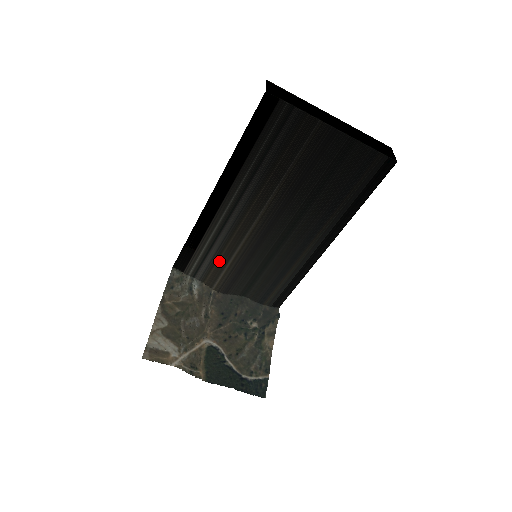
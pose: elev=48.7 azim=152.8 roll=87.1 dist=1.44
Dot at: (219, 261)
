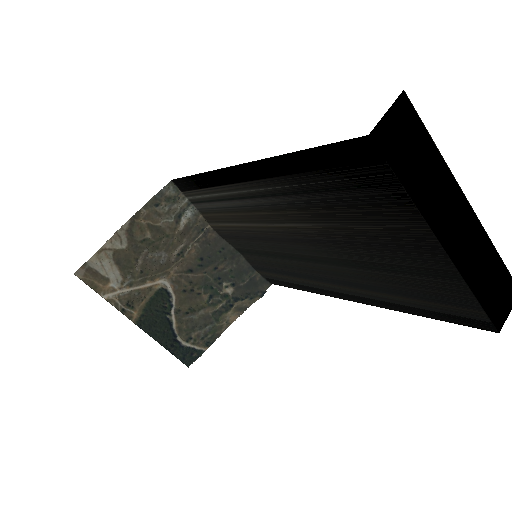
Dot at: (223, 215)
